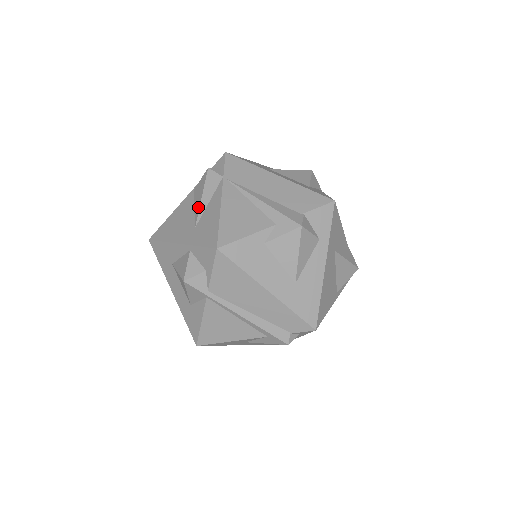
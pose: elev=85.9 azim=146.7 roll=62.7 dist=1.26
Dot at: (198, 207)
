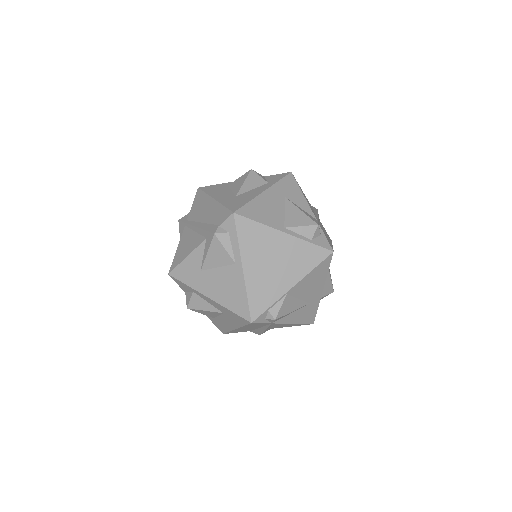
Dot at: occluded
